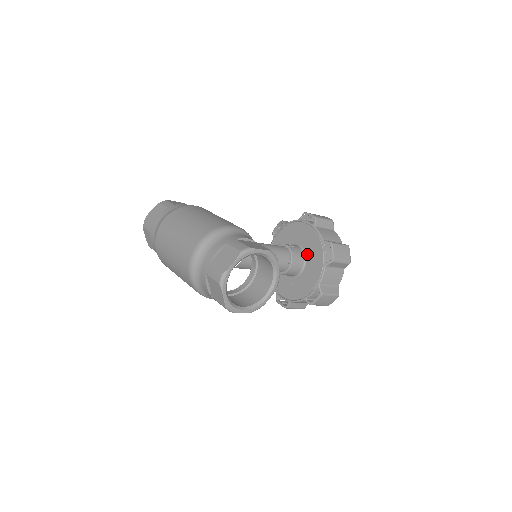
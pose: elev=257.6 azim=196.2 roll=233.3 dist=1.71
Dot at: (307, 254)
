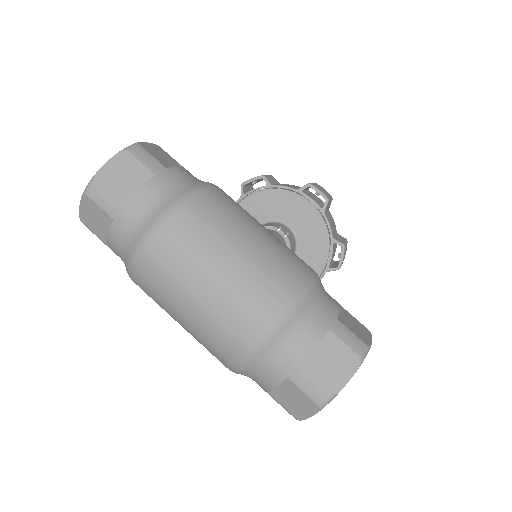
Dot at: (301, 245)
